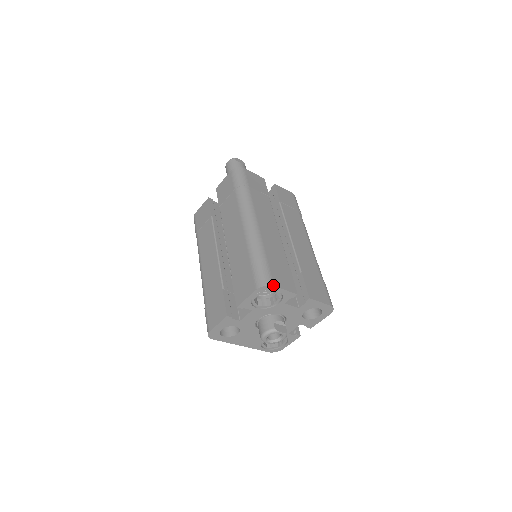
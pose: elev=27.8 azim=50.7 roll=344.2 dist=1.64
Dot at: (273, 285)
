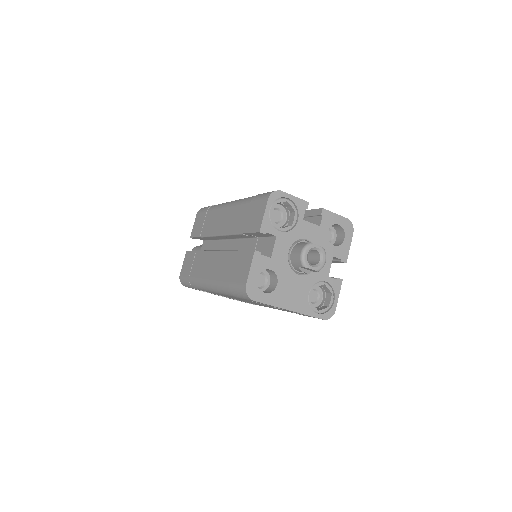
Dot at: (281, 191)
